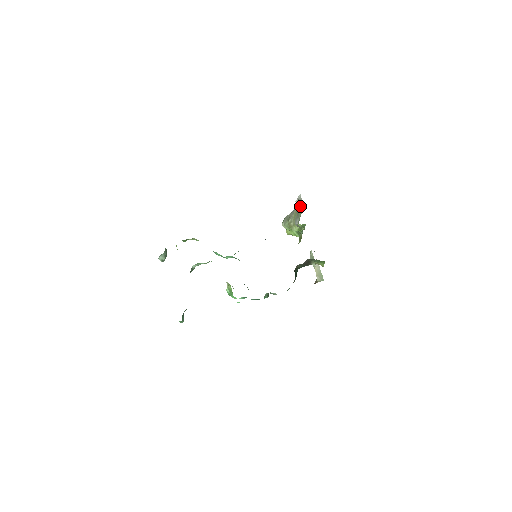
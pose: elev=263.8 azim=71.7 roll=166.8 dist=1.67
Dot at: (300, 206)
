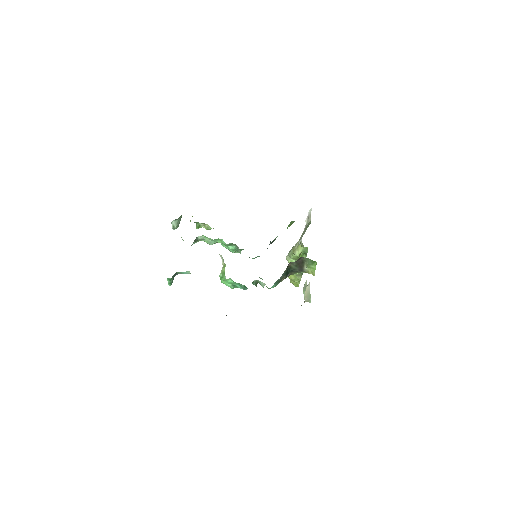
Dot at: (308, 223)
